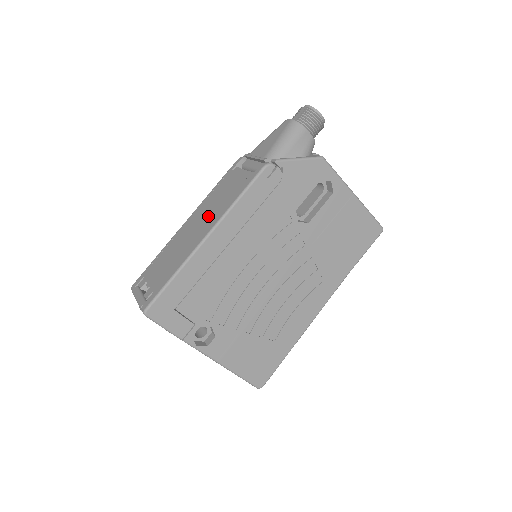
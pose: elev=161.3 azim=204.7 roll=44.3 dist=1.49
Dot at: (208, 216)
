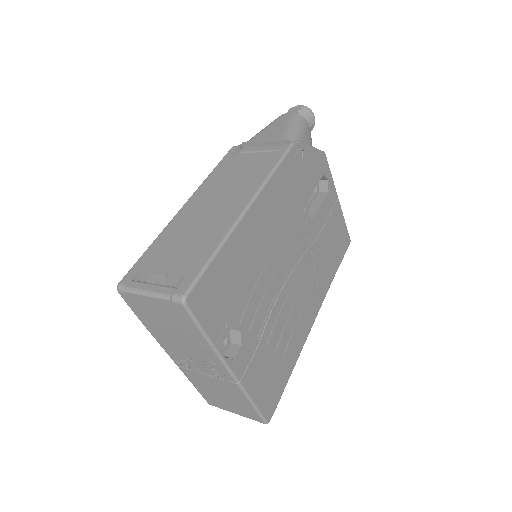
Dot at: (230, 192)
